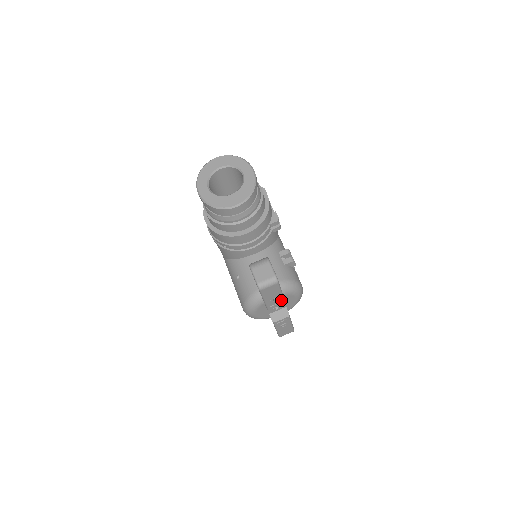
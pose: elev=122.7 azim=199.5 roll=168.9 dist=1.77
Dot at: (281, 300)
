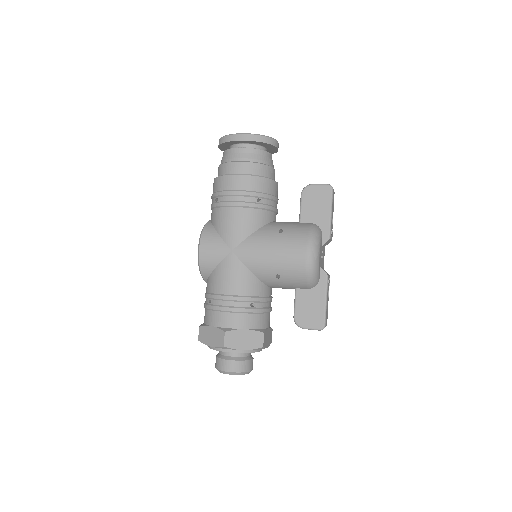
Dot at: (332, 230)
